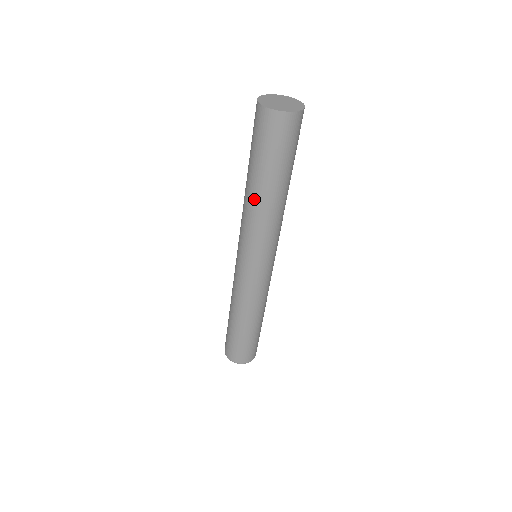
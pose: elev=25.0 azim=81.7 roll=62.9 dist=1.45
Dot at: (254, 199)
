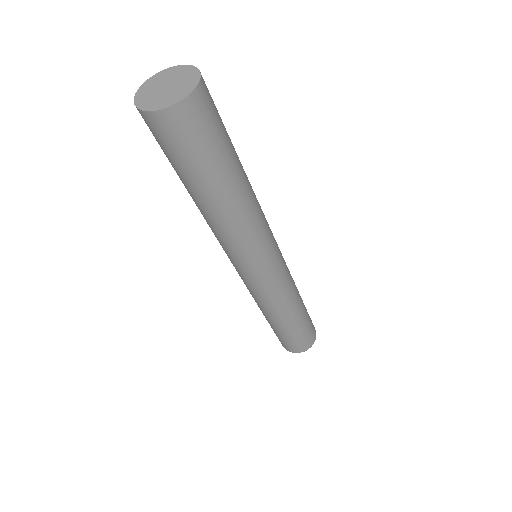
Dot at: (199, 209)
